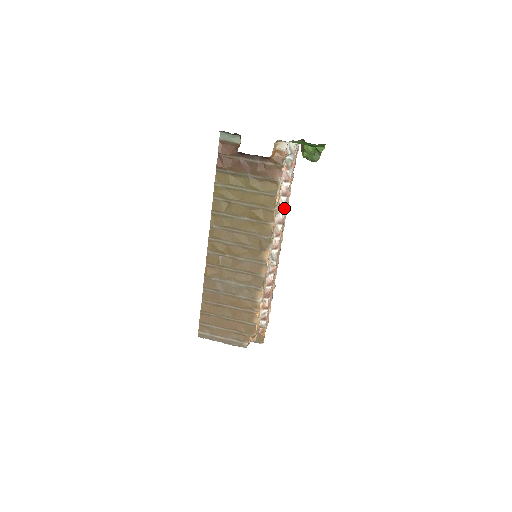
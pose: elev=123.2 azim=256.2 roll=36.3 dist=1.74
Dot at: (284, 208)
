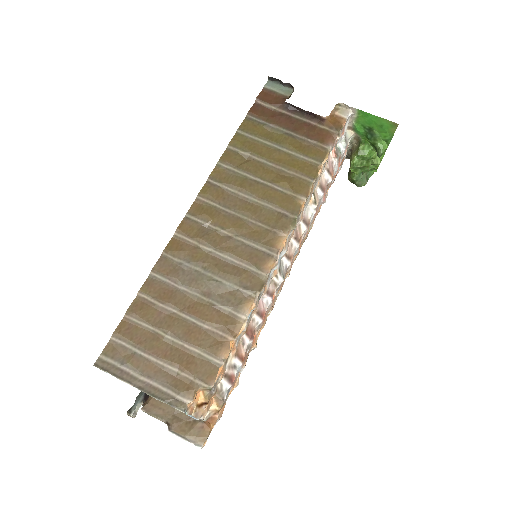
Dot at: (317, 204)
